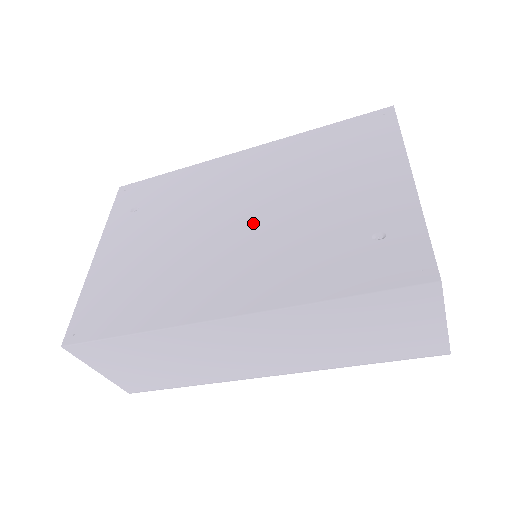
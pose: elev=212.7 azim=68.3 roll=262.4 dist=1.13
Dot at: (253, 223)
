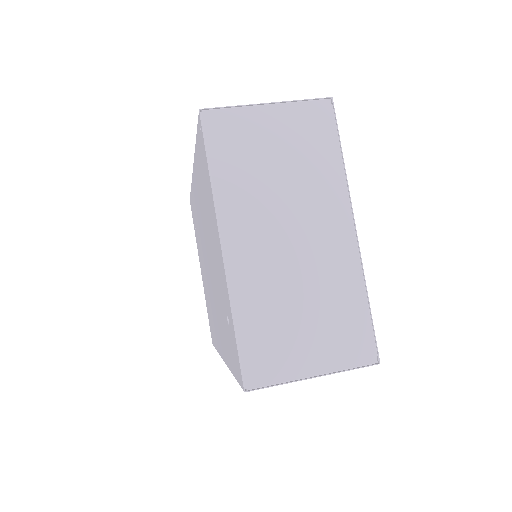
Dot at: (210, 271)
